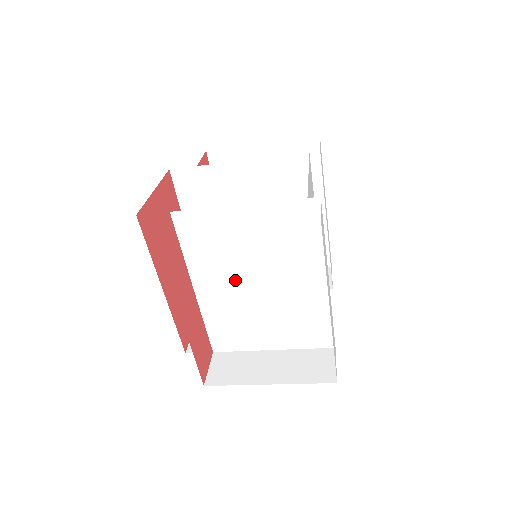
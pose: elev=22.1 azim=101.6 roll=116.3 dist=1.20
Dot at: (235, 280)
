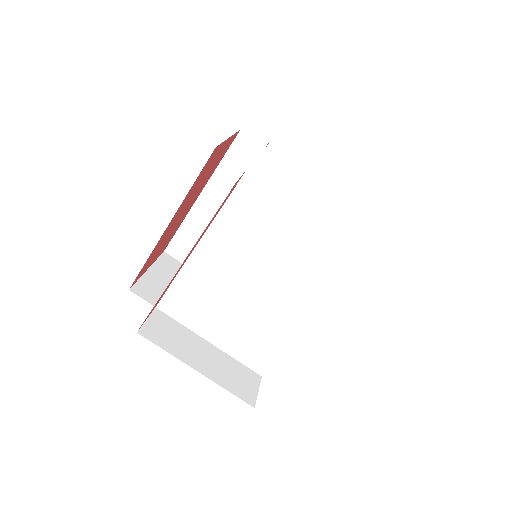
Dot at: (240, 264)
